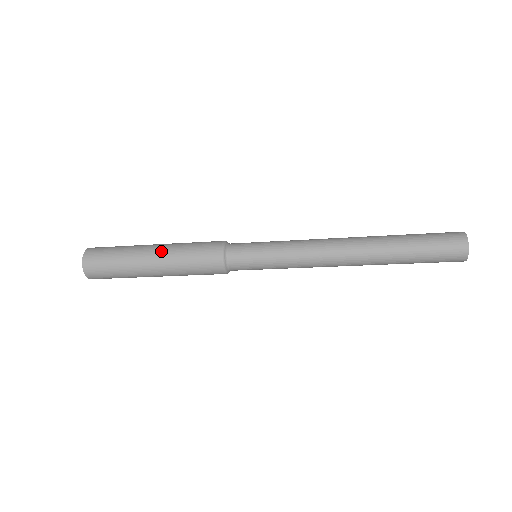
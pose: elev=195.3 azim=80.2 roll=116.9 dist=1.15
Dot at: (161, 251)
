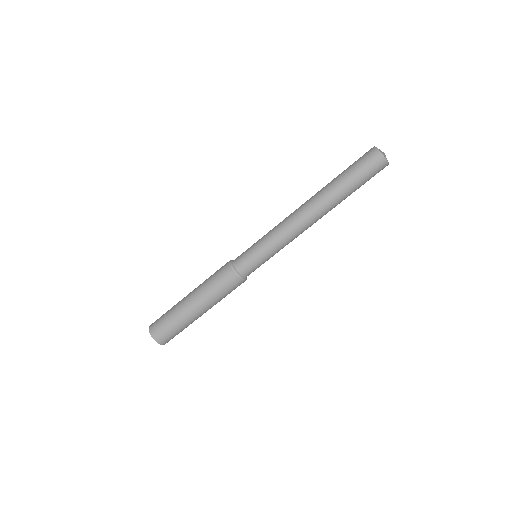
Dot at: occluded
